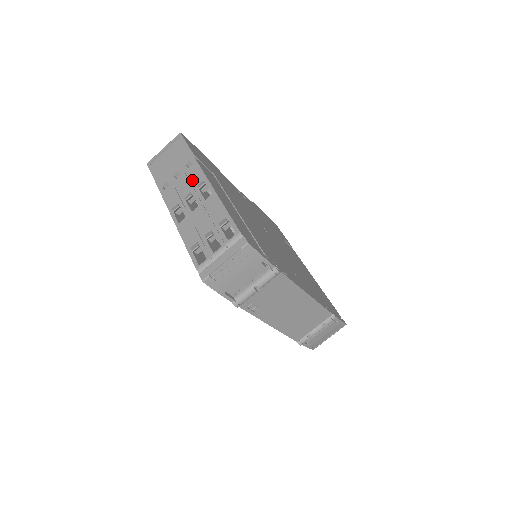
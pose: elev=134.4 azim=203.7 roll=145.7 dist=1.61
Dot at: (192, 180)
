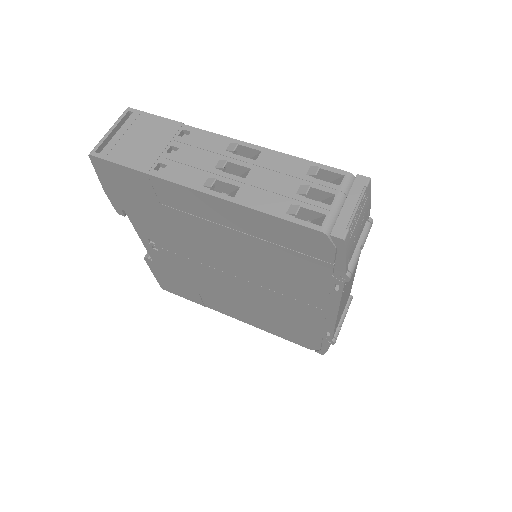
Dot at: (209, 147)
